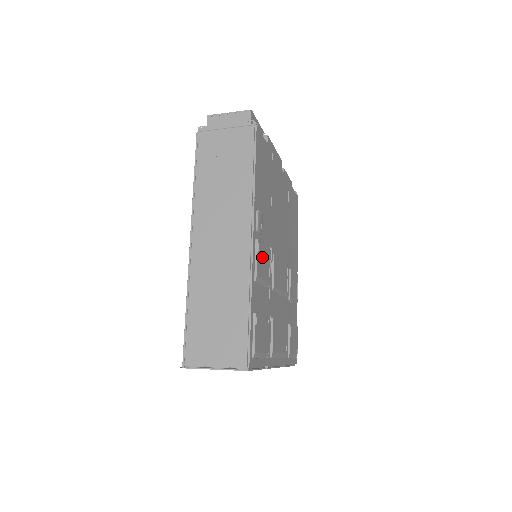
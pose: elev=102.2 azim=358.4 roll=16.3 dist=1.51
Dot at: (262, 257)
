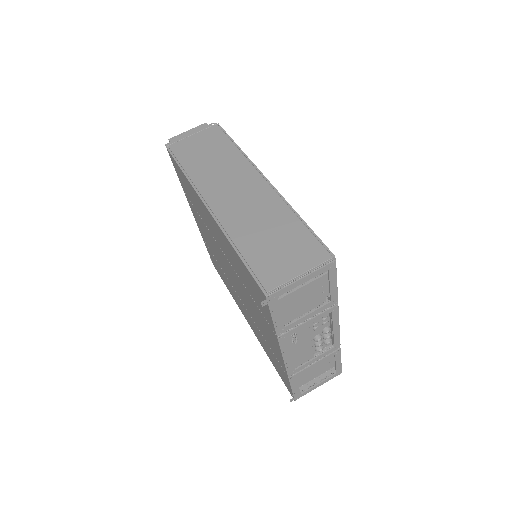
Dot at: occluded
